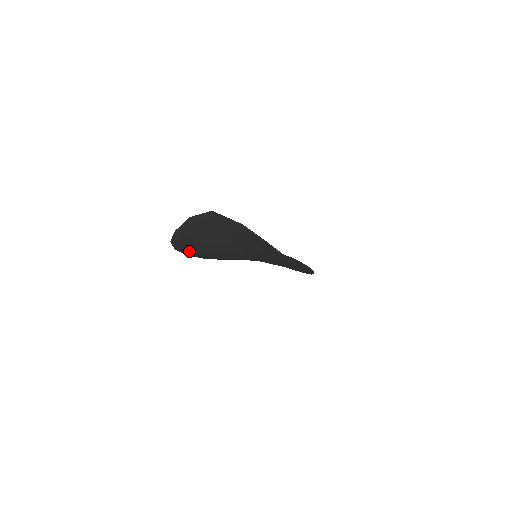
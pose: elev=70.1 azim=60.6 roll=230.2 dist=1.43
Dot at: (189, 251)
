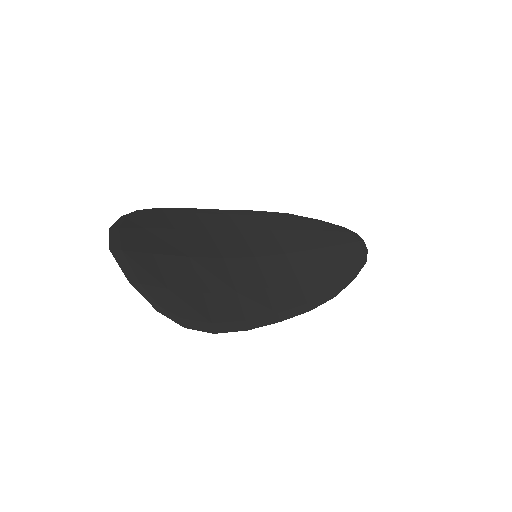
Dot at: (177, 216)
